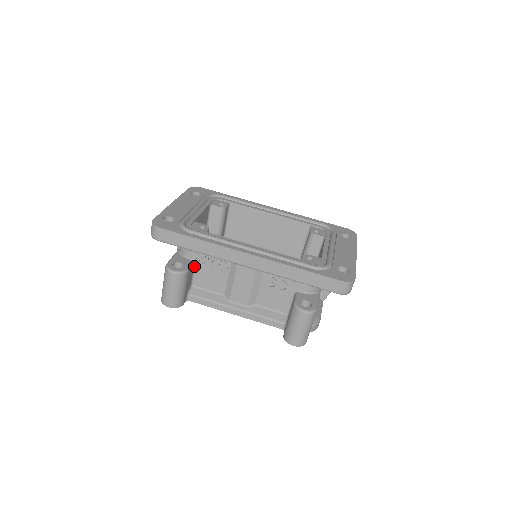
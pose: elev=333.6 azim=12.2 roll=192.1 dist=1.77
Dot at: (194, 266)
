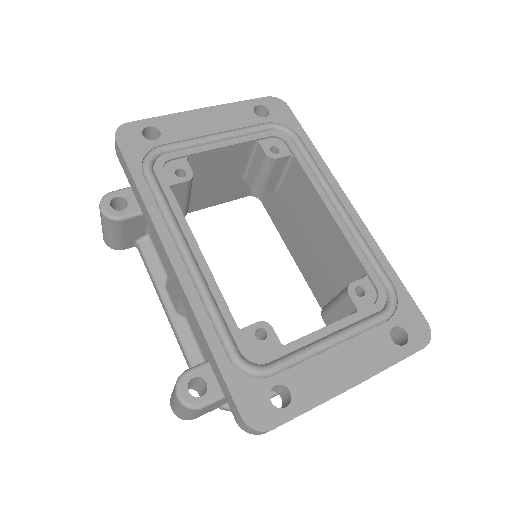
Dot at: occluded
